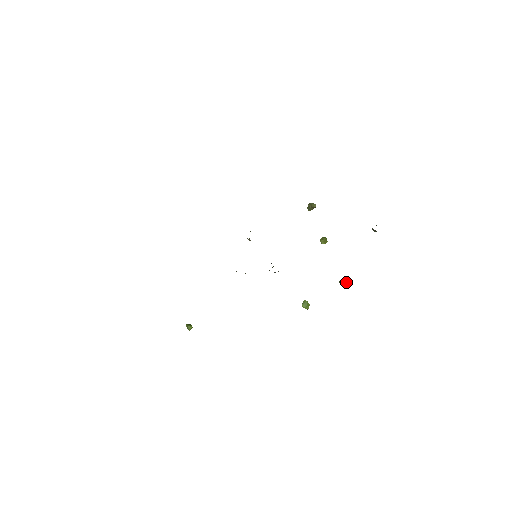
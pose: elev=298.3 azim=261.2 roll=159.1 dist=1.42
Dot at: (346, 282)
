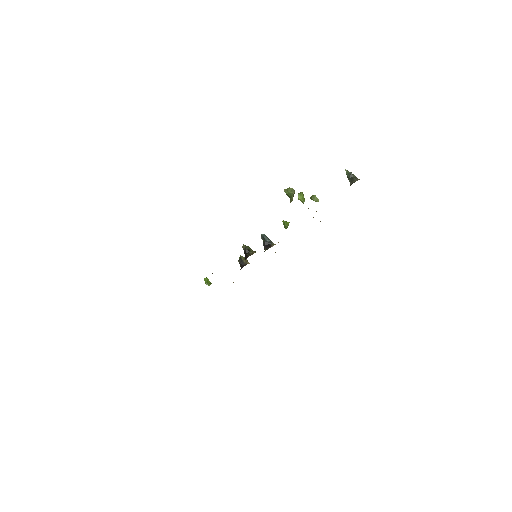
Dot at: (318, 200)
